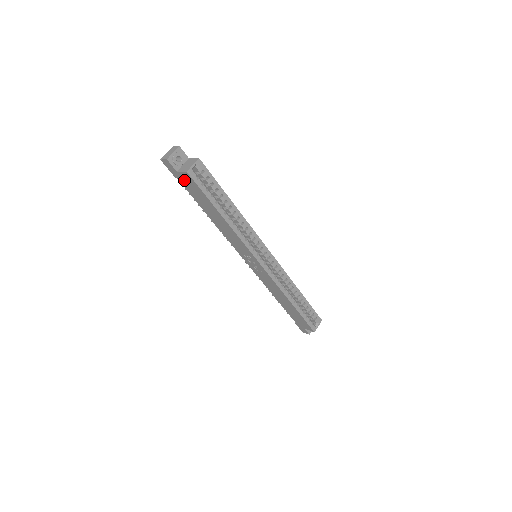
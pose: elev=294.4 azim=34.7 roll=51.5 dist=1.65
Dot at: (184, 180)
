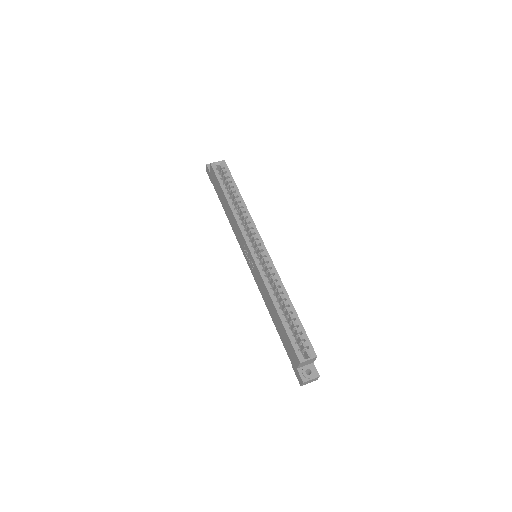
Dot at: (213, 179)
